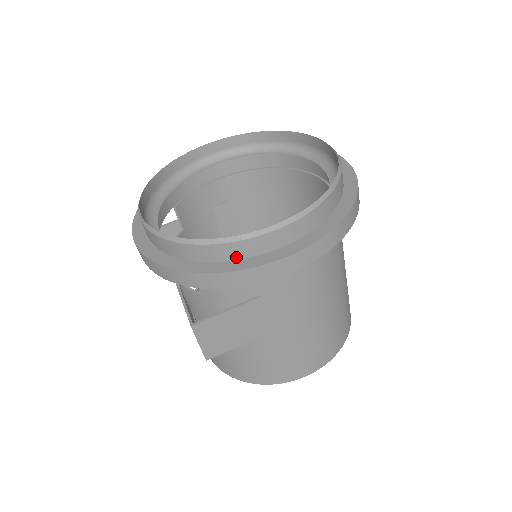
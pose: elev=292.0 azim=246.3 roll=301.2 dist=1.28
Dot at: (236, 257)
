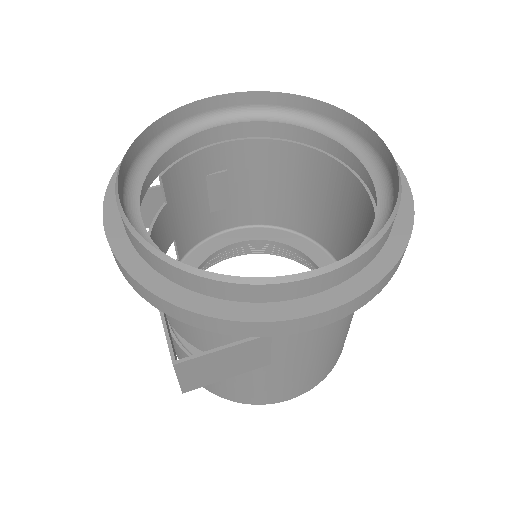
Dot at: (252, 299)
